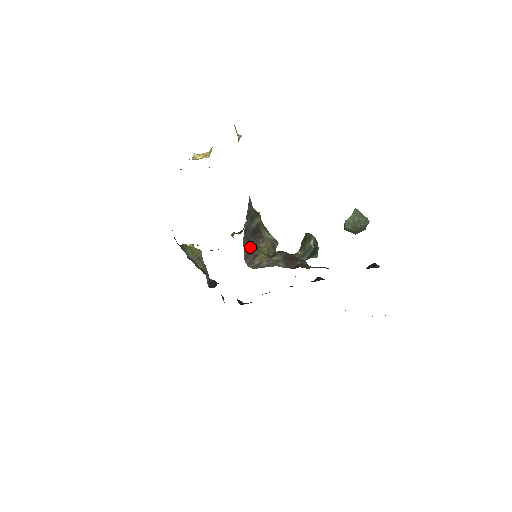
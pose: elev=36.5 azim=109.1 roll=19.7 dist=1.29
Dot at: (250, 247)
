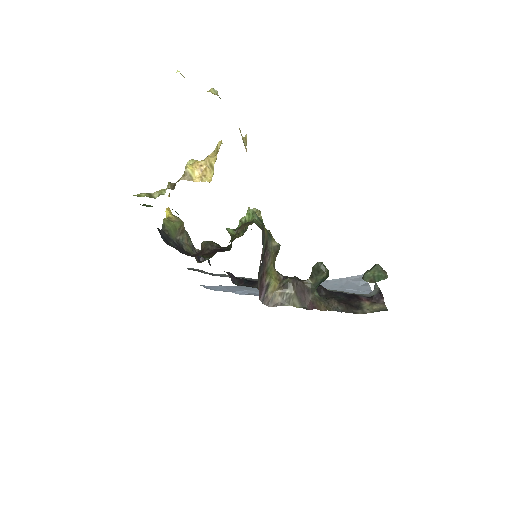
Dot at: (262, 278)
